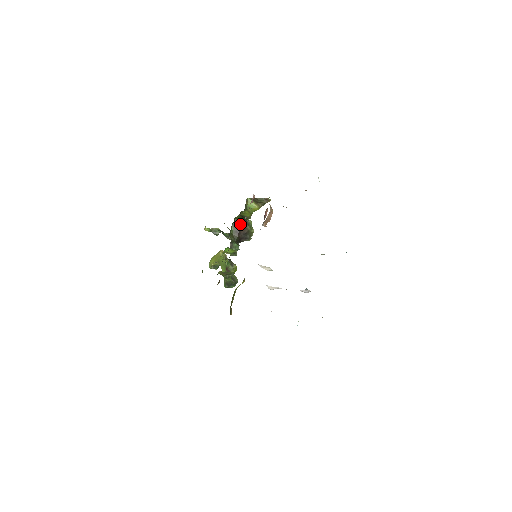
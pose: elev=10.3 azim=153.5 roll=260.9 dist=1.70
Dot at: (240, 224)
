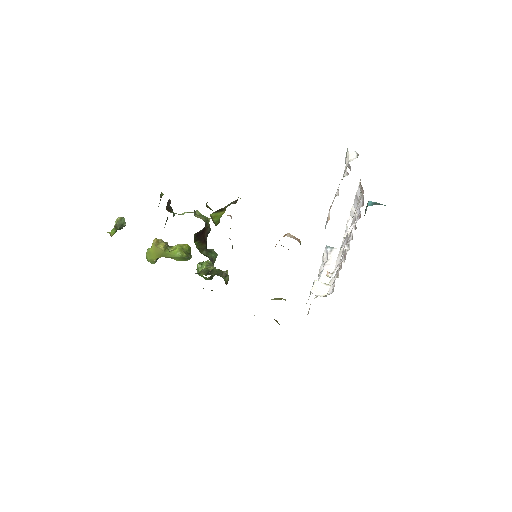
Dot at: (200, 232)
